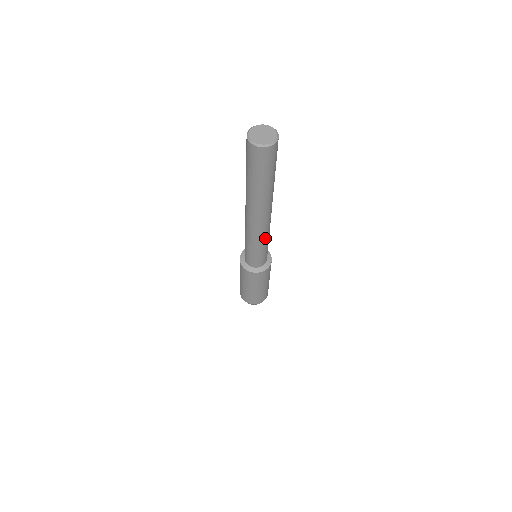
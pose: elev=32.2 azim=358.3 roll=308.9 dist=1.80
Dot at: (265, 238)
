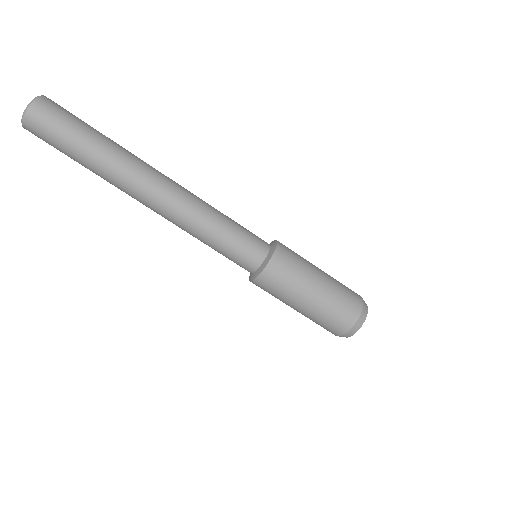
Dot at: (198, 223)
